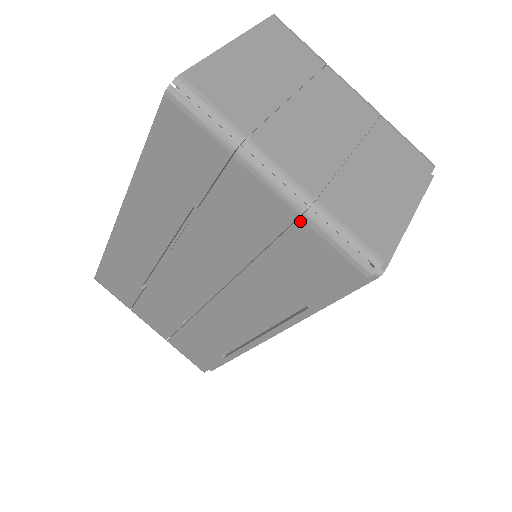
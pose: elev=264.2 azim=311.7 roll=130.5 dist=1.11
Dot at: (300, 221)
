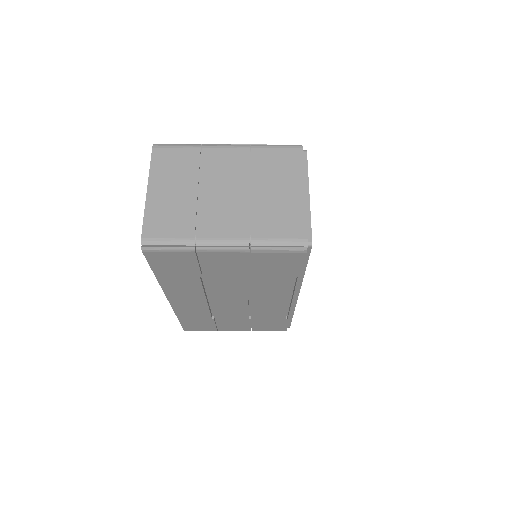
Dot at: (252, 254)
